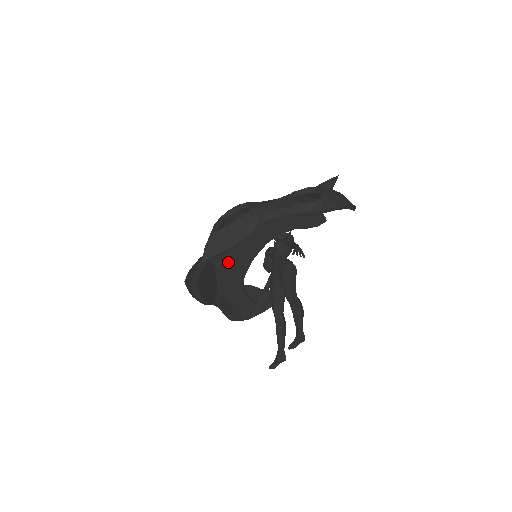
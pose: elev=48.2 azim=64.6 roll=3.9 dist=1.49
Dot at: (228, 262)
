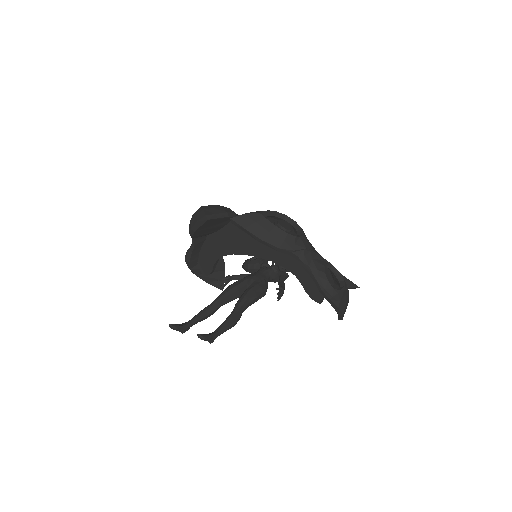
Dot at: (238, 235)
